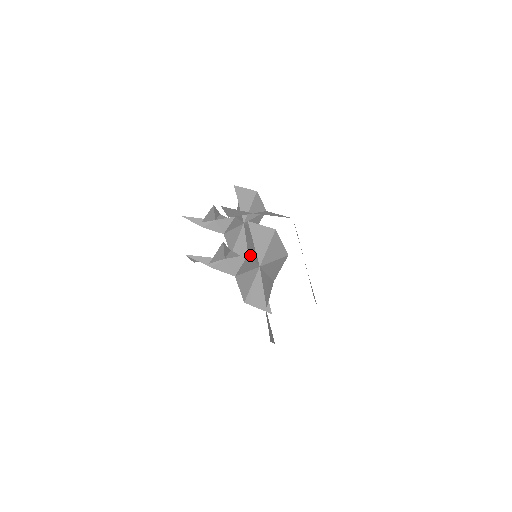
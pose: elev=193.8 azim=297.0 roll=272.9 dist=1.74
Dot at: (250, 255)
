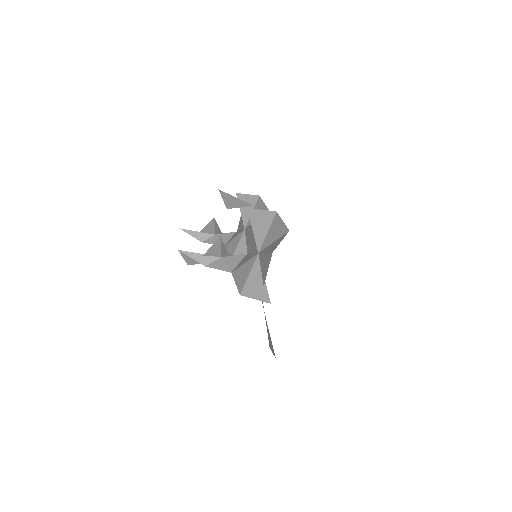
Dot at: (249, 252)
